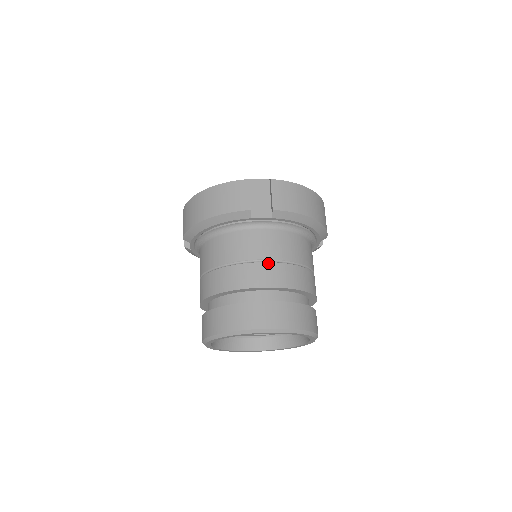
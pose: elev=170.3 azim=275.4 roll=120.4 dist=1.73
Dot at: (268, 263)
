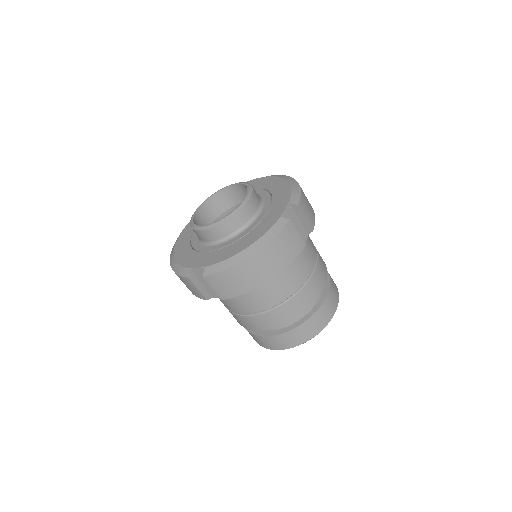
Dot at: (316, 269)
